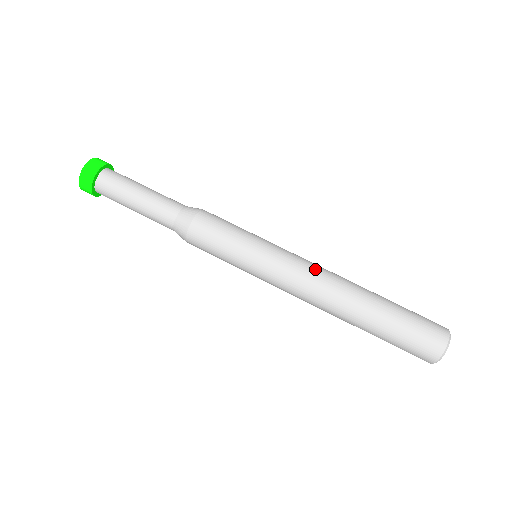
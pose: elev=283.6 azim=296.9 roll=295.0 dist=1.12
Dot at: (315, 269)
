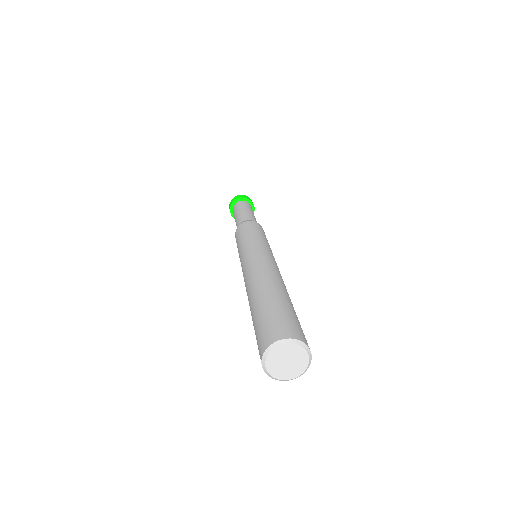
Dot at: (264, 261)
